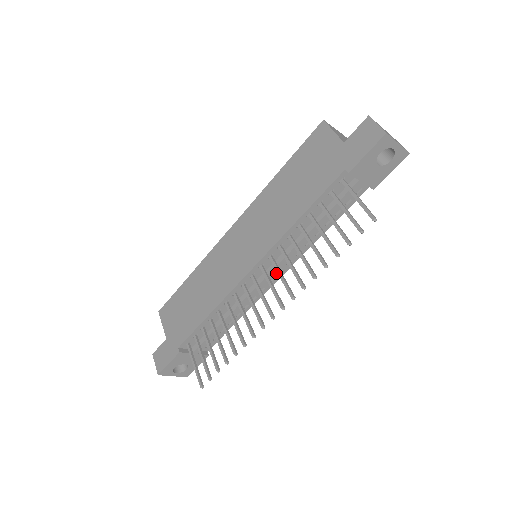
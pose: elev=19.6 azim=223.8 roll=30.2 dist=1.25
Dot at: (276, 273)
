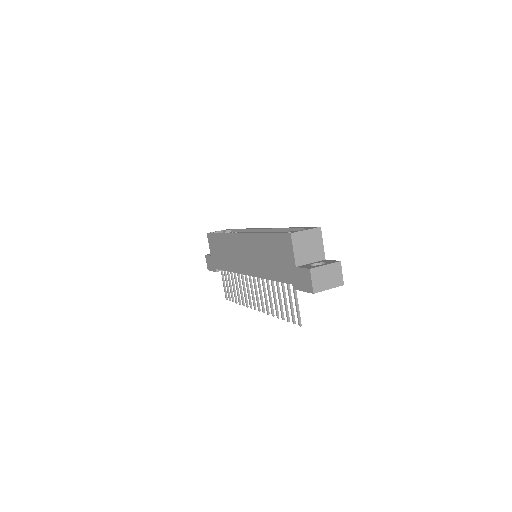
Dot at: occluded
